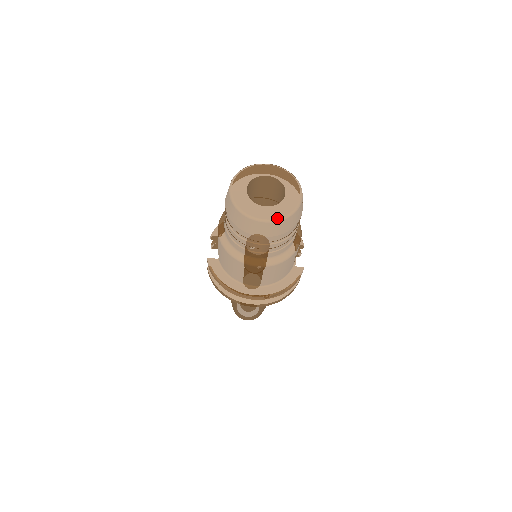
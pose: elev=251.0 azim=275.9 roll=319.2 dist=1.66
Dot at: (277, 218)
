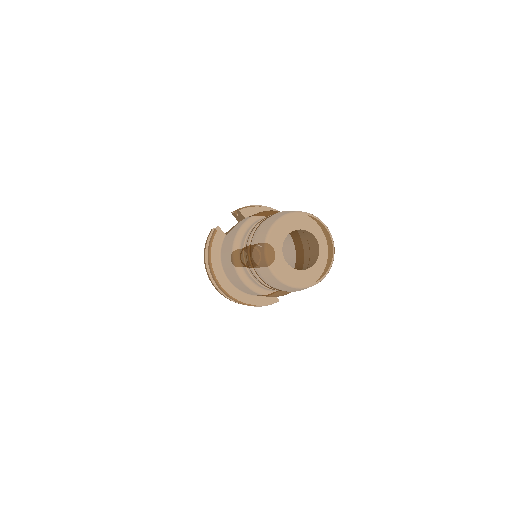
Dot at: (286, 282)
